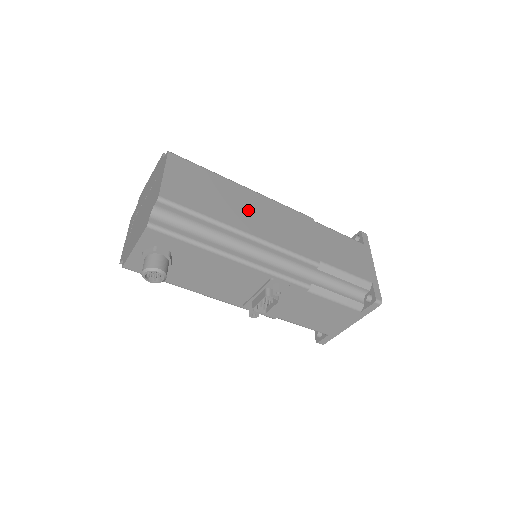
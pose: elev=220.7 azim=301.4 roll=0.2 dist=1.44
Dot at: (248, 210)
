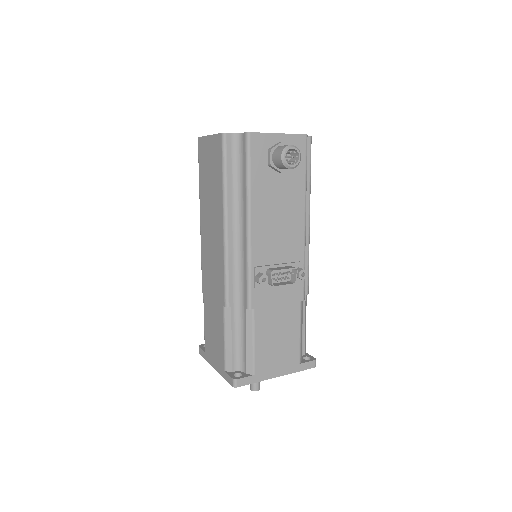
Dot at: occluded
